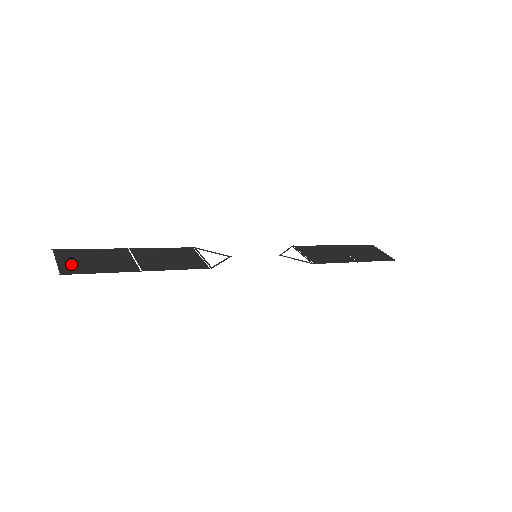
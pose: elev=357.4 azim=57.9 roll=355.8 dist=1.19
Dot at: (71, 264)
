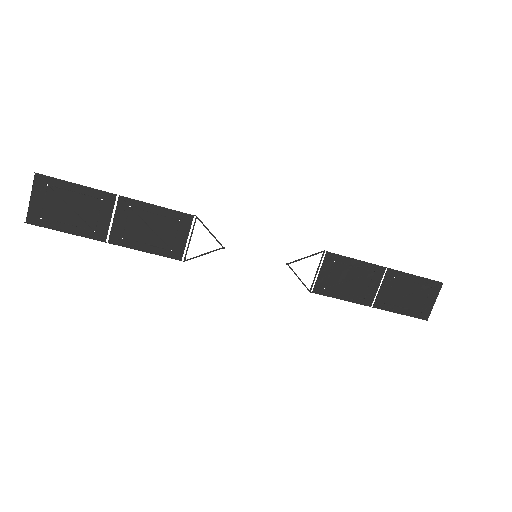
Dot at: (45, 196)
